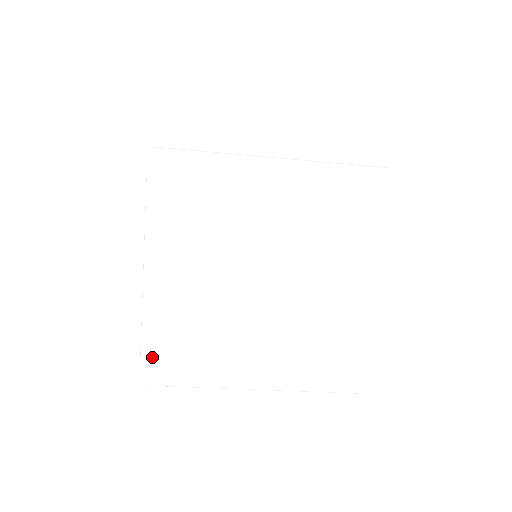
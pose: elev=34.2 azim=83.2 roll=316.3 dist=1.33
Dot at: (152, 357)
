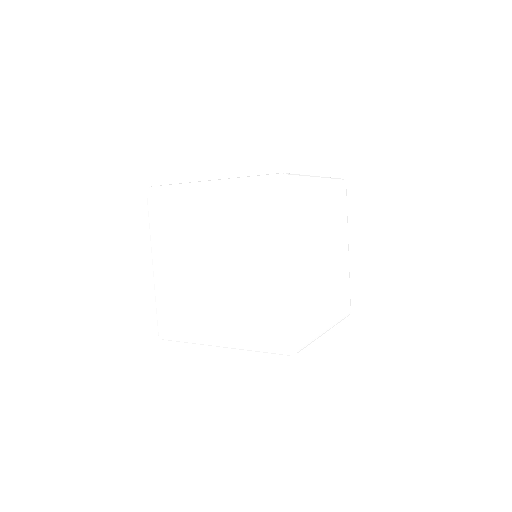
Dot at: occluded
